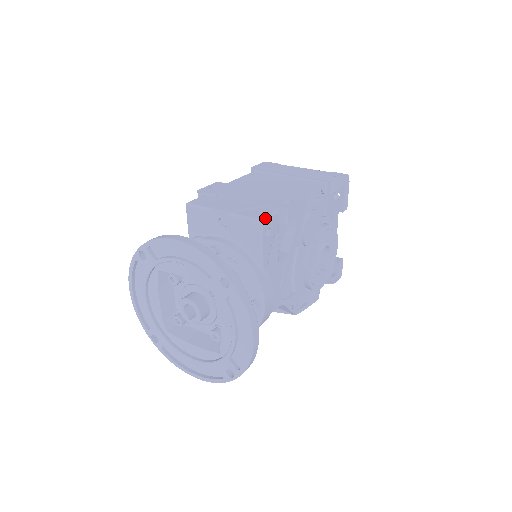
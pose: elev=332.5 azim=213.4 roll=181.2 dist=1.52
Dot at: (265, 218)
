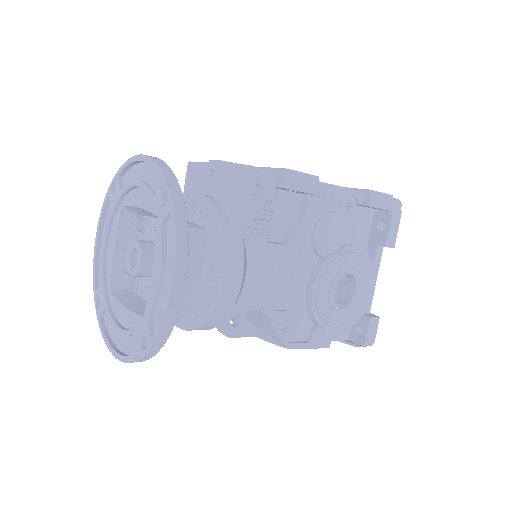
Dot at: (255, 167)
